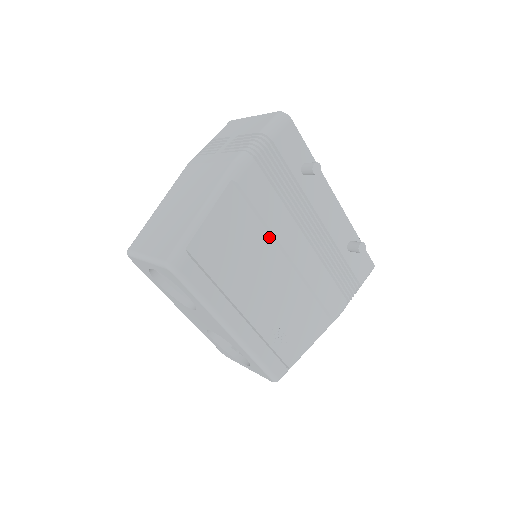
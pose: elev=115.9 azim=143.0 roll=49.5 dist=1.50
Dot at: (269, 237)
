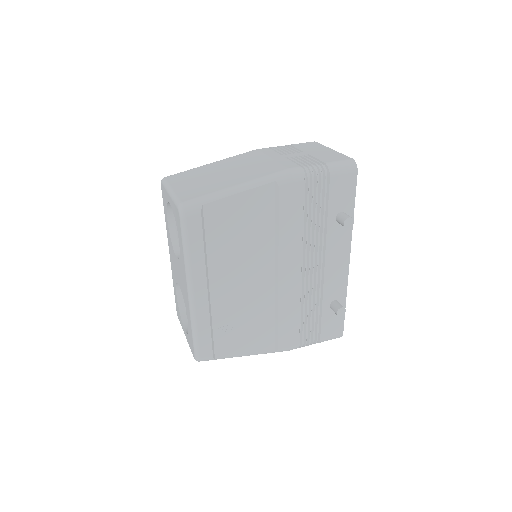
Dot at: (274, 246)
